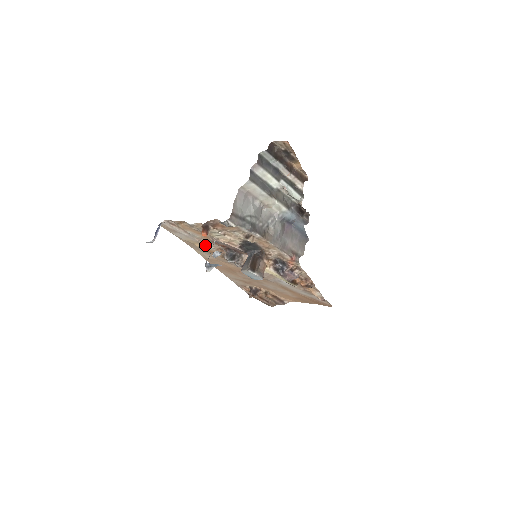
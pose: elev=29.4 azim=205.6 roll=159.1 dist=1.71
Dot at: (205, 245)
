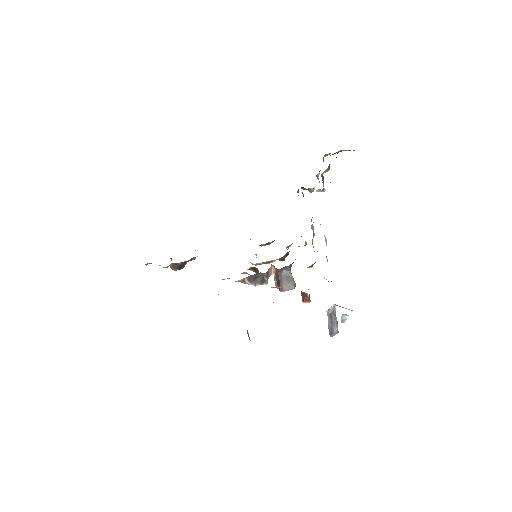
Dot at: occluded
